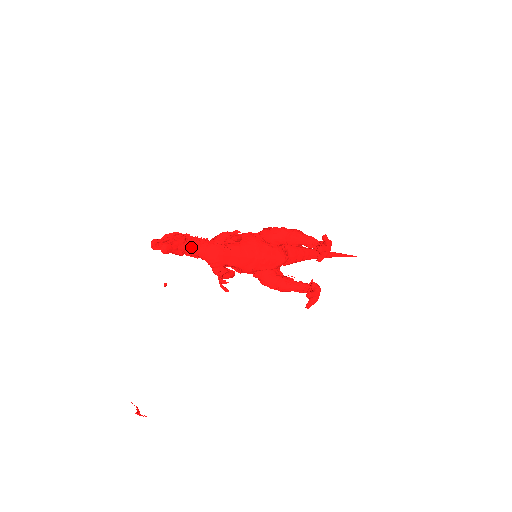
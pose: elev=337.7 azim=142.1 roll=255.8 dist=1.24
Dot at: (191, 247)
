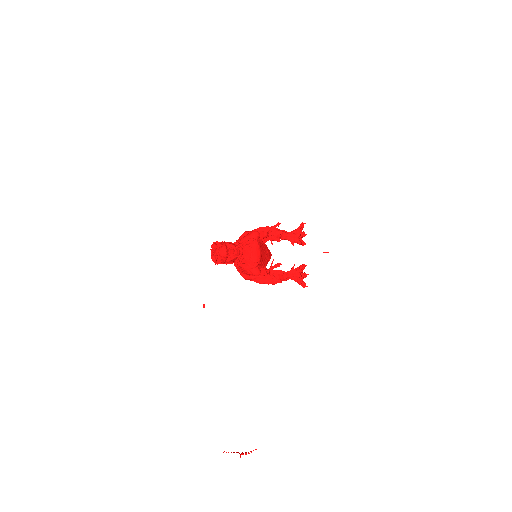
Dot at: occluded
